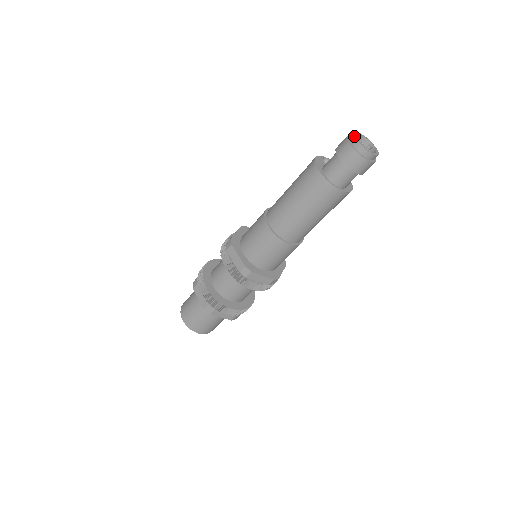
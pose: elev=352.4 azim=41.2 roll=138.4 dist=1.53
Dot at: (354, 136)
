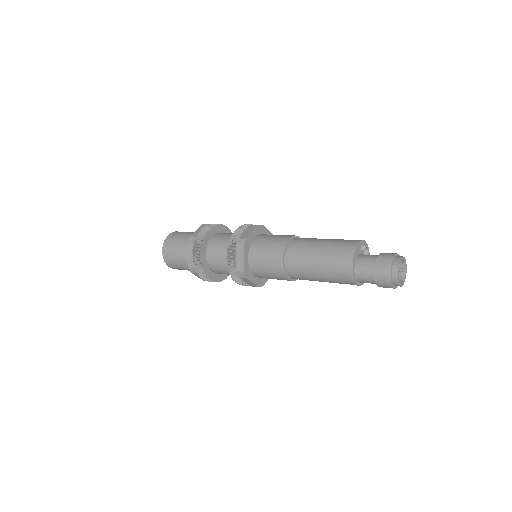
Dot at: (398, 265)
